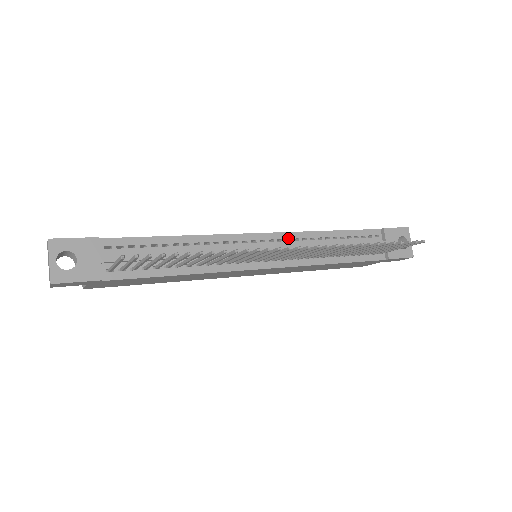
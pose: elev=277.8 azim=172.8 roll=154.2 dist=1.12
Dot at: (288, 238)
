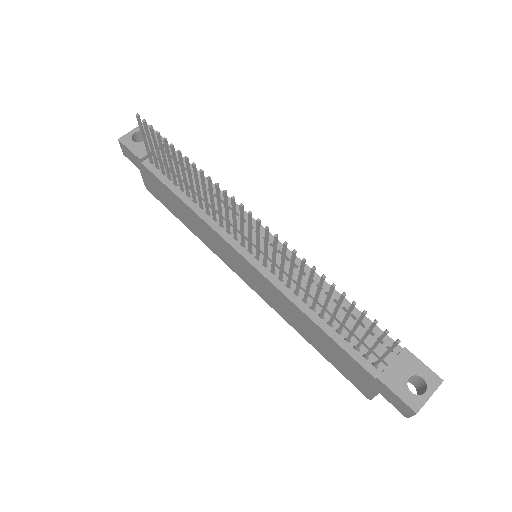
Dot at: (289, 258)
